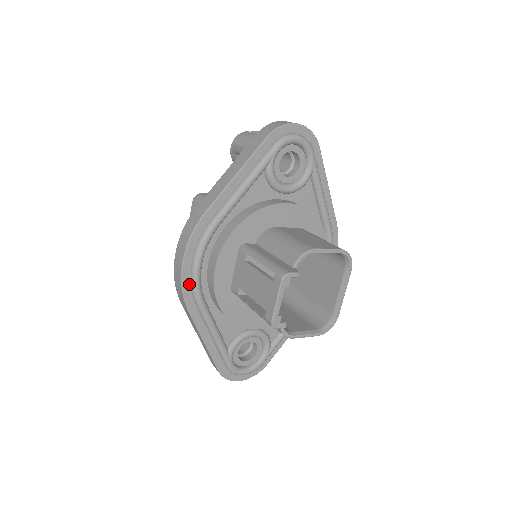
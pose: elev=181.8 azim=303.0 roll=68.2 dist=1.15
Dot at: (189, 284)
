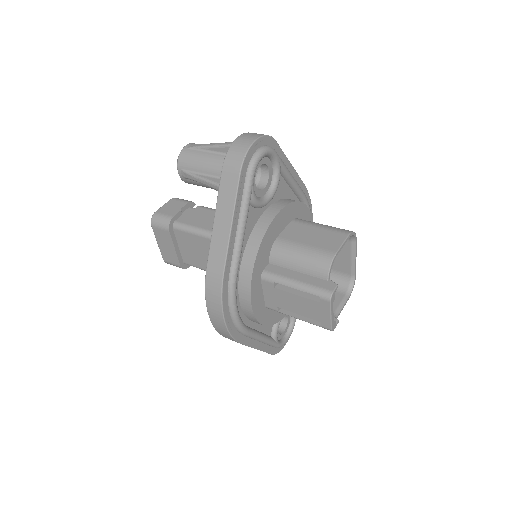
Dot at: (234, 329)
